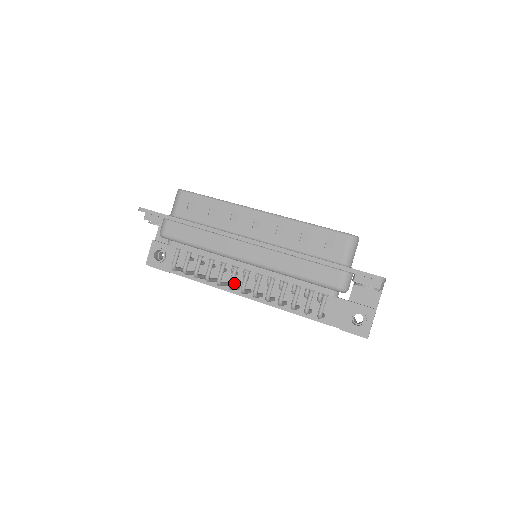
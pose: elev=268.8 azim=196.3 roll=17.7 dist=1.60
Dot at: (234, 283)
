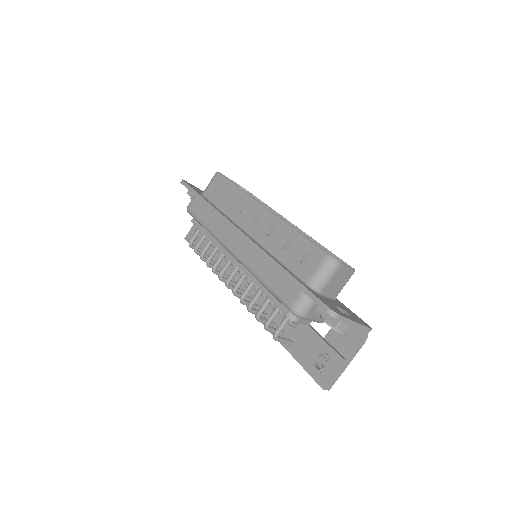
Dot at: (235, 279)
